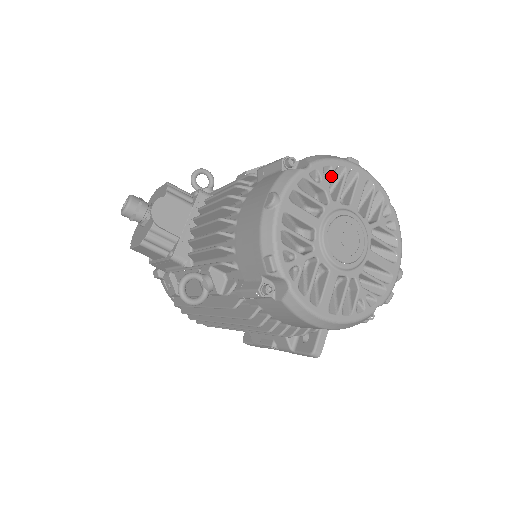
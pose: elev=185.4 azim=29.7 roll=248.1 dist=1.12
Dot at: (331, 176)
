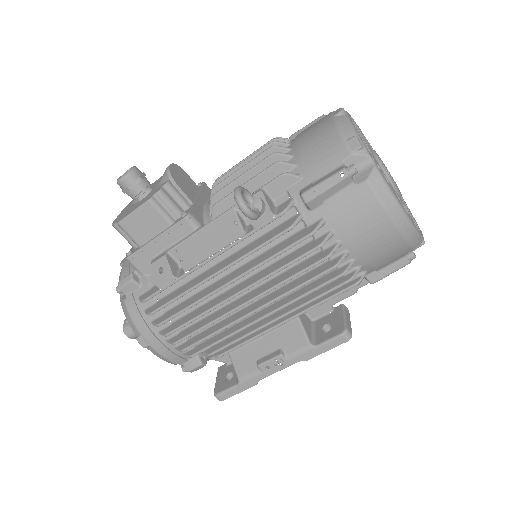
Dot at: occluded
